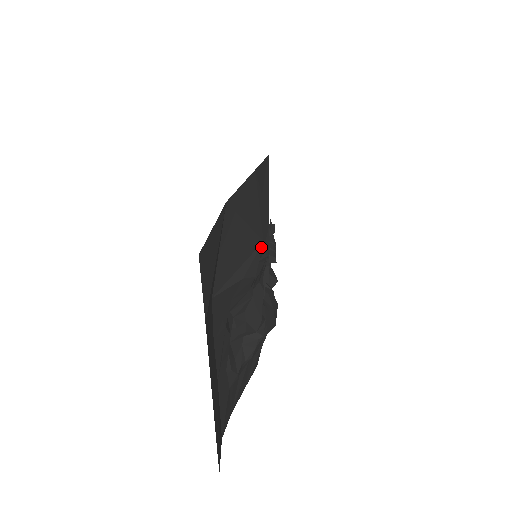
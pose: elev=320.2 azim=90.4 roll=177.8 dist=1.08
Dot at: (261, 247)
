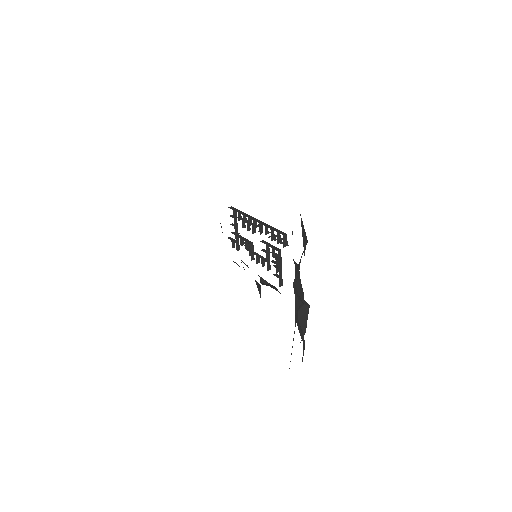
Dot at: occluded
